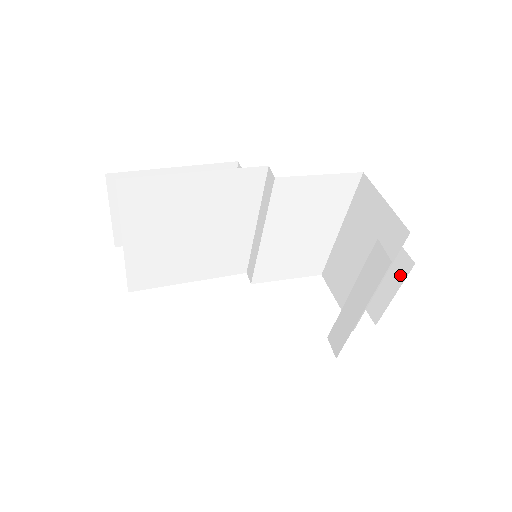
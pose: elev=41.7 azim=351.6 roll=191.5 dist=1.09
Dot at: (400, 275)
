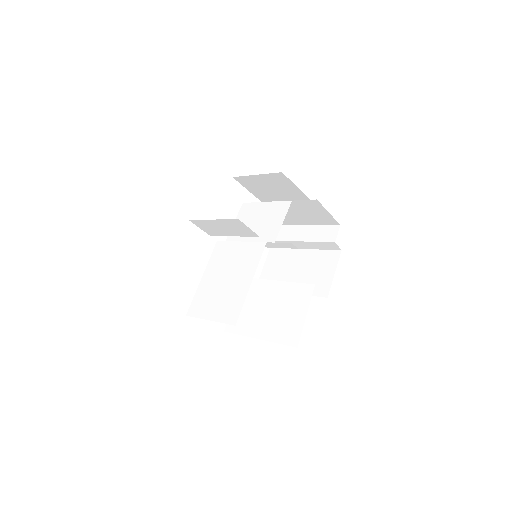
Dot at: occluded
